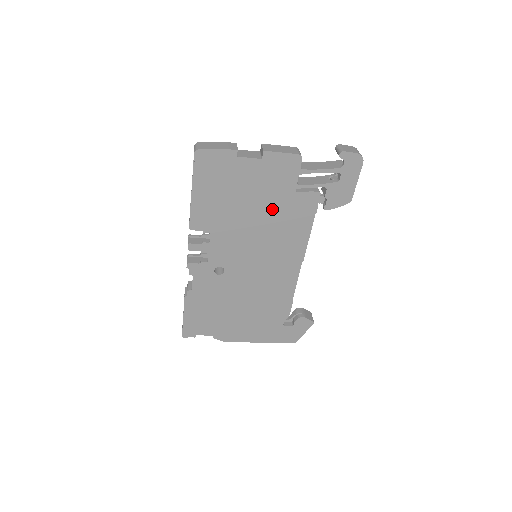
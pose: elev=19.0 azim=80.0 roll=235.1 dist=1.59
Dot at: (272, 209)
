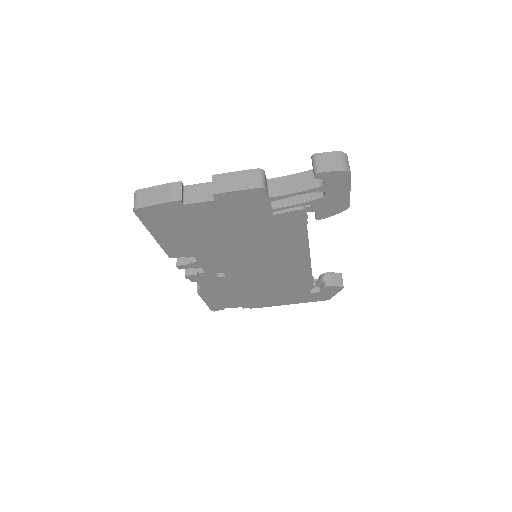
Dot at: (252, 231)
